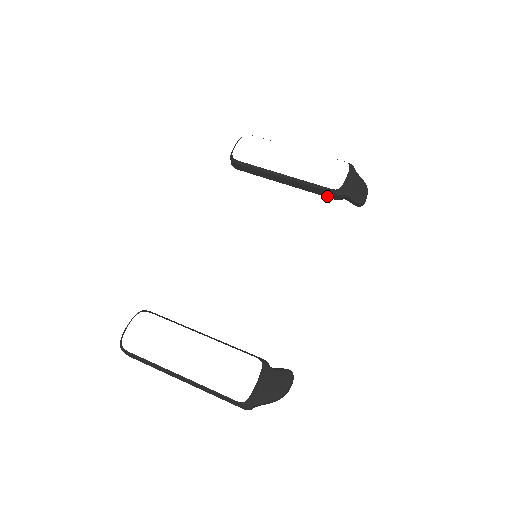
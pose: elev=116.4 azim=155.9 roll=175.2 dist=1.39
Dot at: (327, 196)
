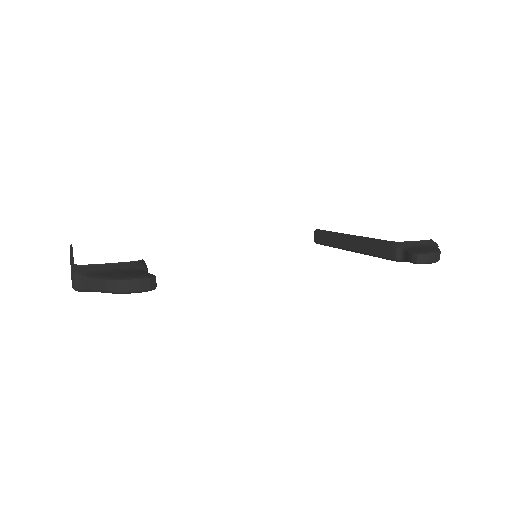
Dot at: (384, 255)
